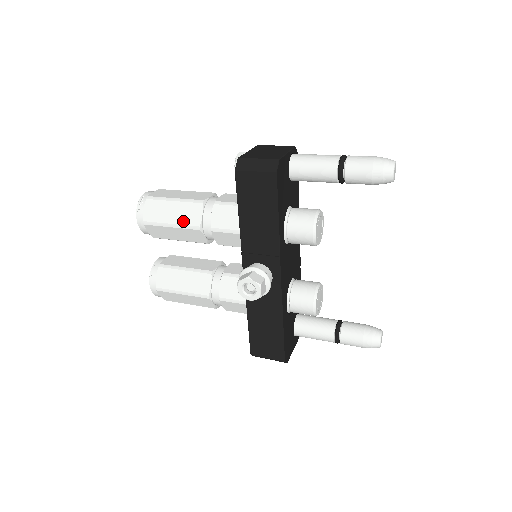
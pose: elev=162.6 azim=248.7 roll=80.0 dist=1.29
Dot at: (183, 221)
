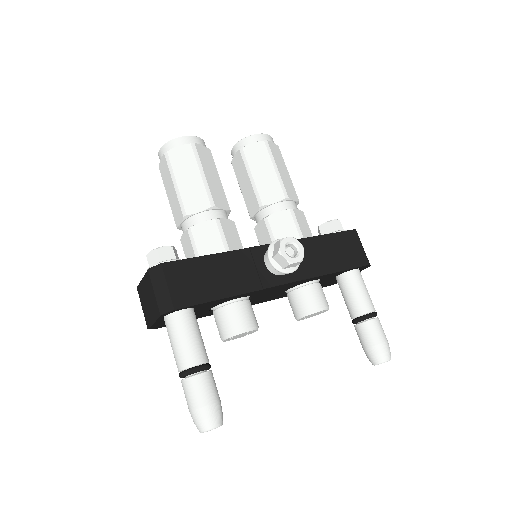
Dot at: occluded
